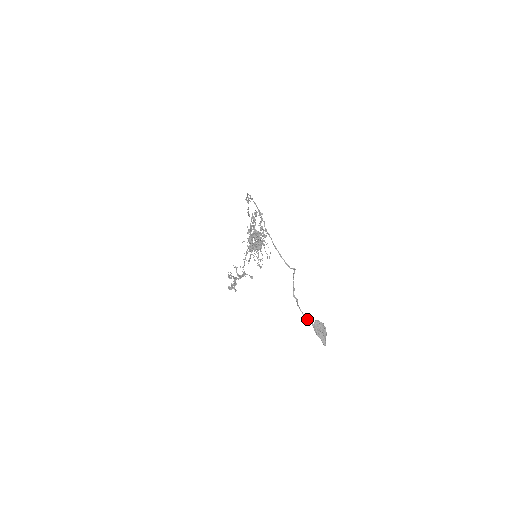
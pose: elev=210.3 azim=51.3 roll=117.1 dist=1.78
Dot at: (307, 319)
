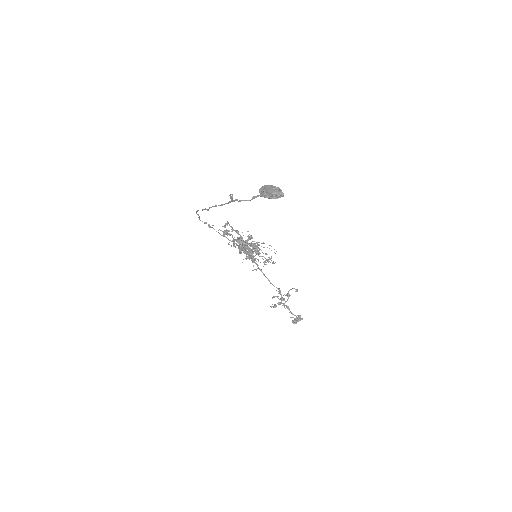
Dot at: (252, 198)
